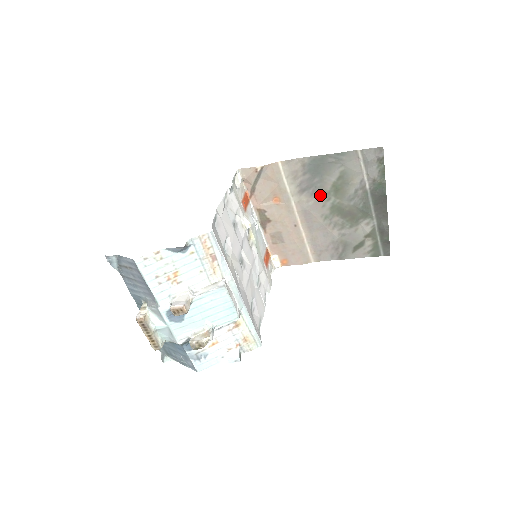
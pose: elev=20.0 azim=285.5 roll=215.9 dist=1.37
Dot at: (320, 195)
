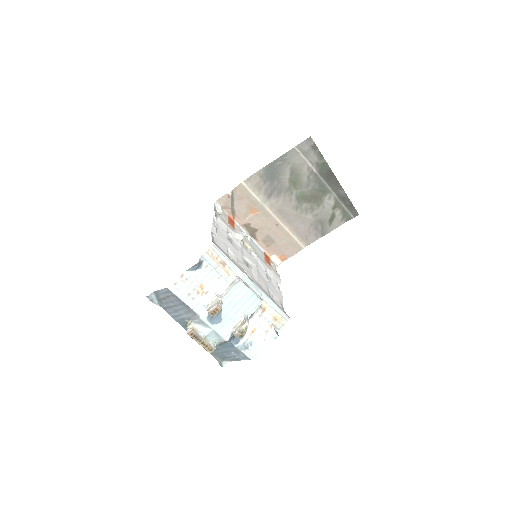
Dot at: (284, 193)
